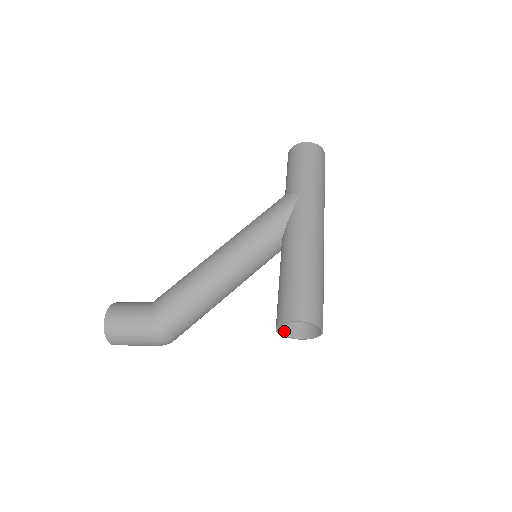
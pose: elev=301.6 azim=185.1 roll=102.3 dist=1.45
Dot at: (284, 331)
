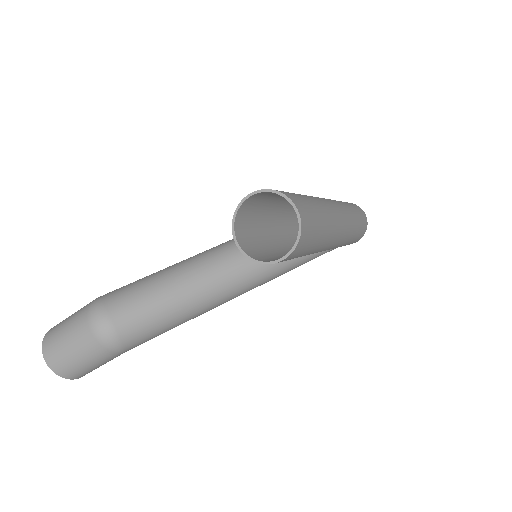
Dot at: (255, 258)
